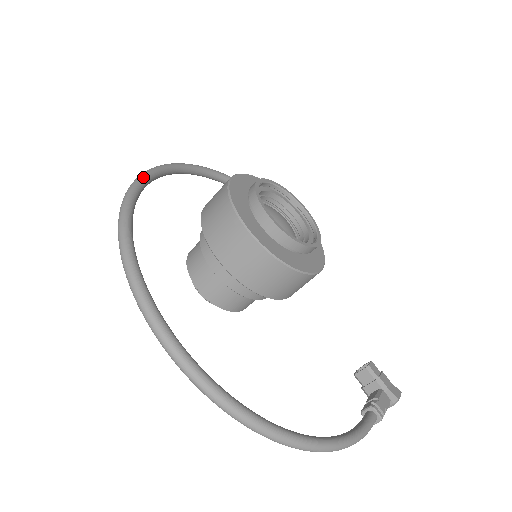
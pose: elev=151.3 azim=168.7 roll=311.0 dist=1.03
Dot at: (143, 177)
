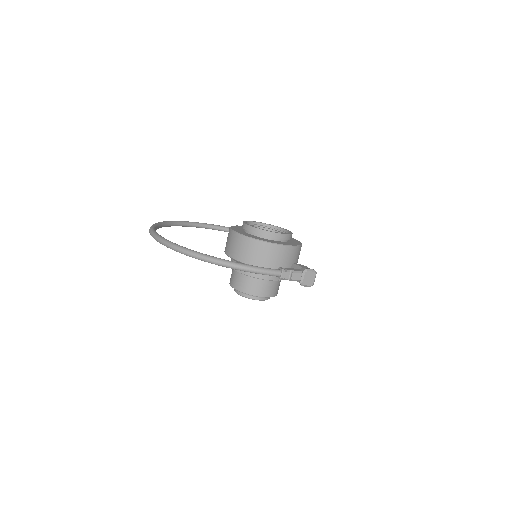
Dot at: (182, 221)
